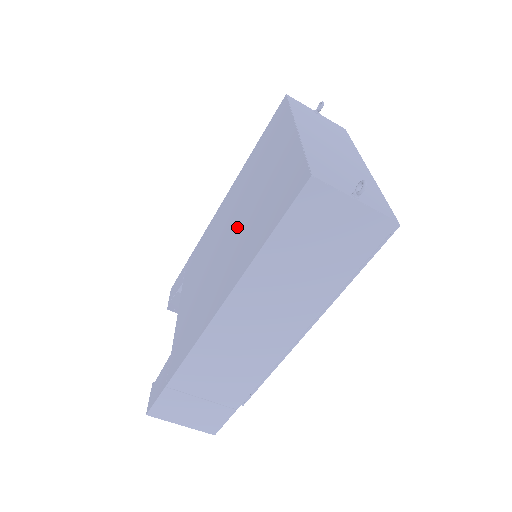
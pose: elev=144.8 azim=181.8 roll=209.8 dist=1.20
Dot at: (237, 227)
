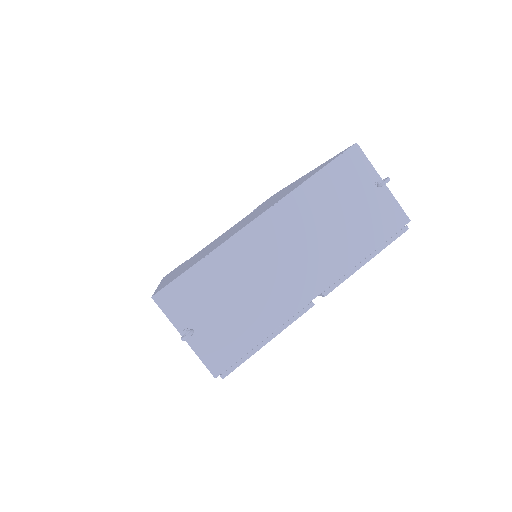
Dot at: (227, 234)
